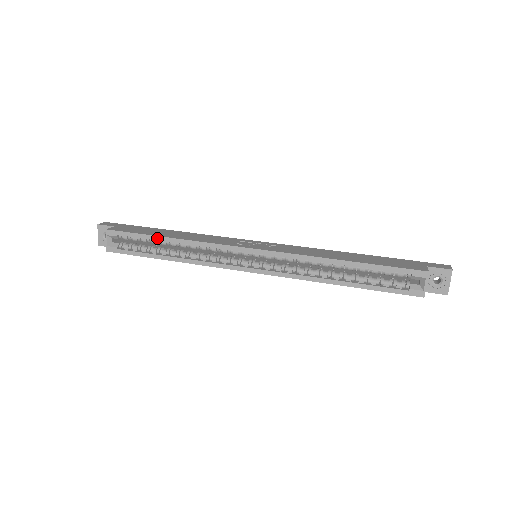
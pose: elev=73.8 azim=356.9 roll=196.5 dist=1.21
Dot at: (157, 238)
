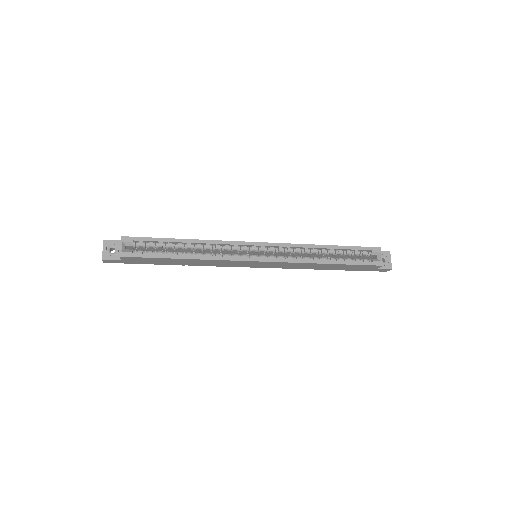
Dot at: (175, 240)
